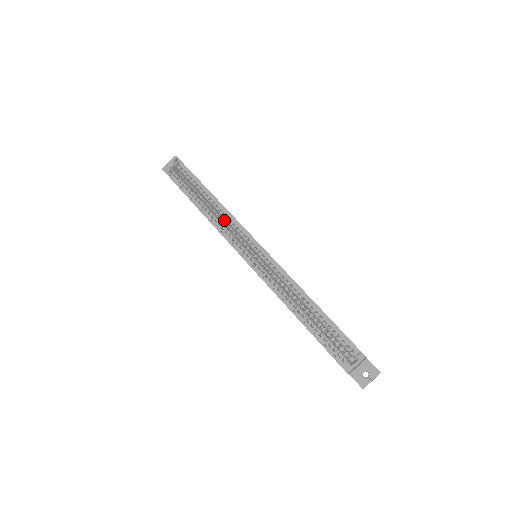
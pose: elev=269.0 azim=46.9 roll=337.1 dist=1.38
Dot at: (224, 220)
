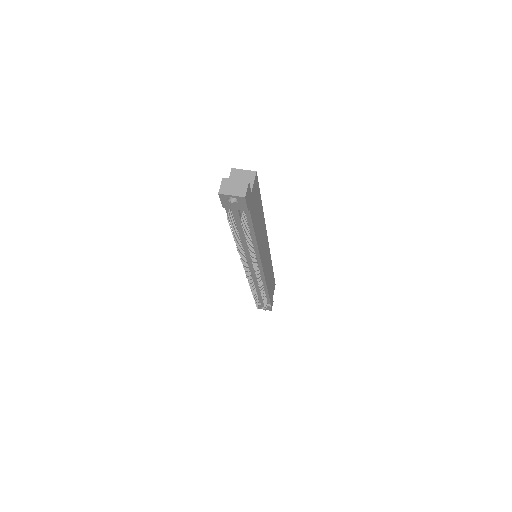
Dot at: occluded
